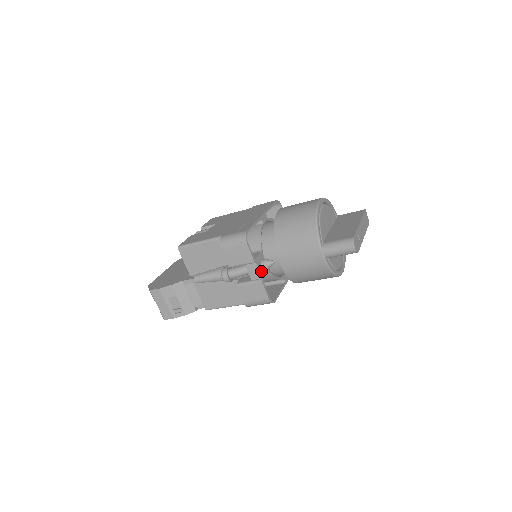
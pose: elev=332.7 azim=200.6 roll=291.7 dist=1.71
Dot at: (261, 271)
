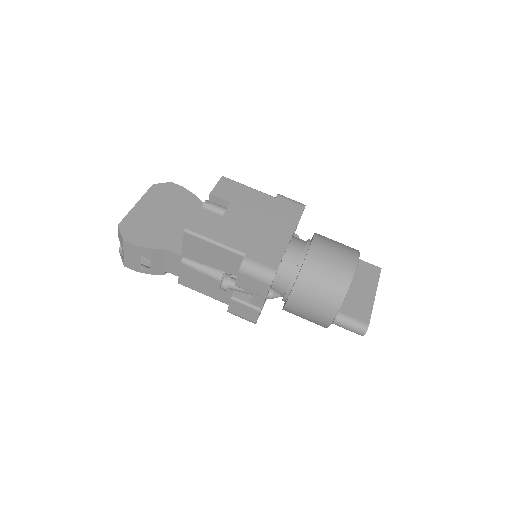
Dot at: occluded
